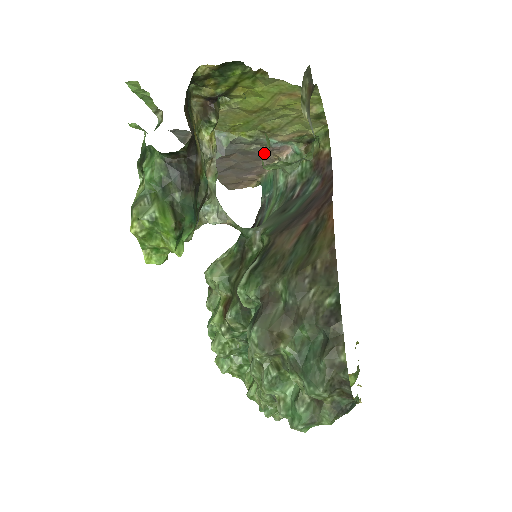
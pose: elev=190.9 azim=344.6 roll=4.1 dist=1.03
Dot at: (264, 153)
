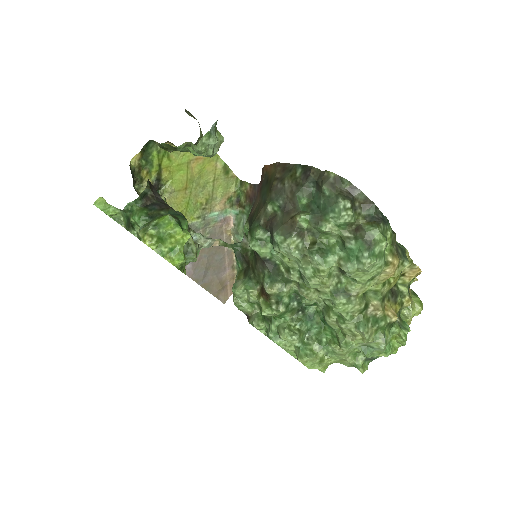
Dot at: (192, 145)
